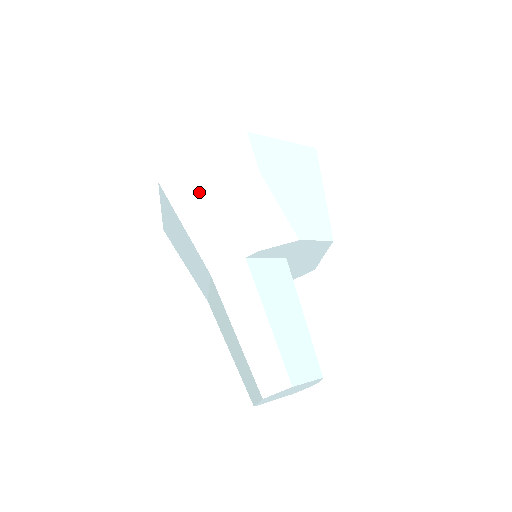
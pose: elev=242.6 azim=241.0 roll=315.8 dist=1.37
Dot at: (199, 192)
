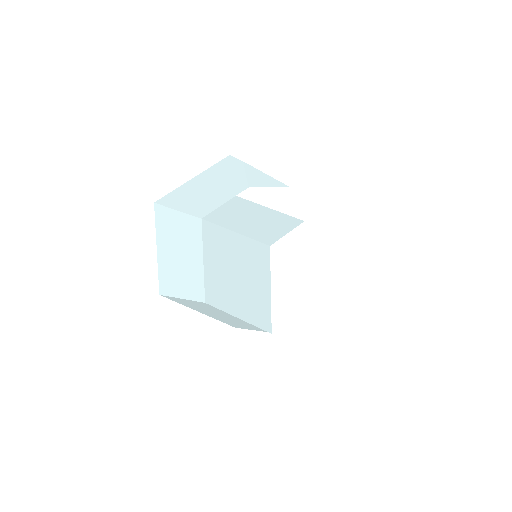
Dot at: (191, 190)
